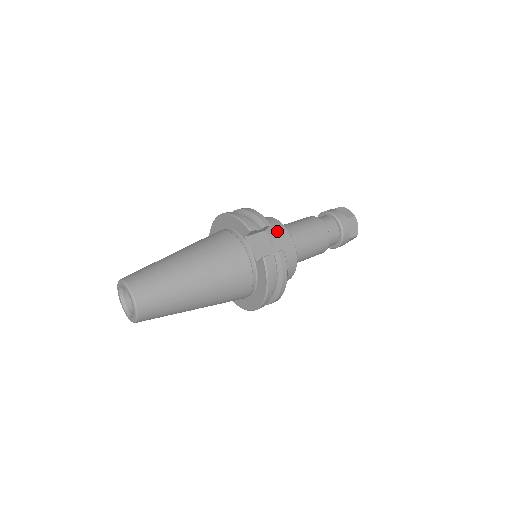
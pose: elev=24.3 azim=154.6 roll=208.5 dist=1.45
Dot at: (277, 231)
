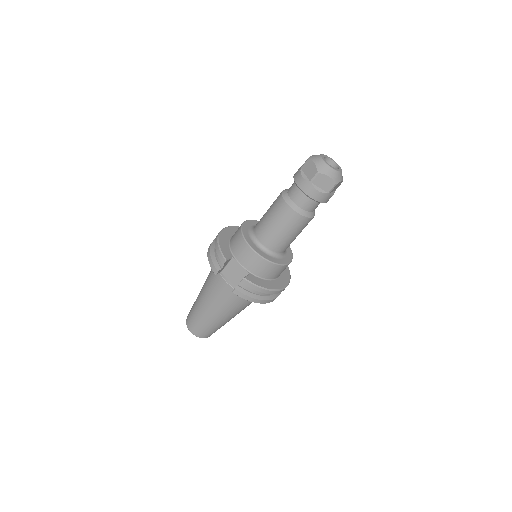
Dot at: (242, 251)
